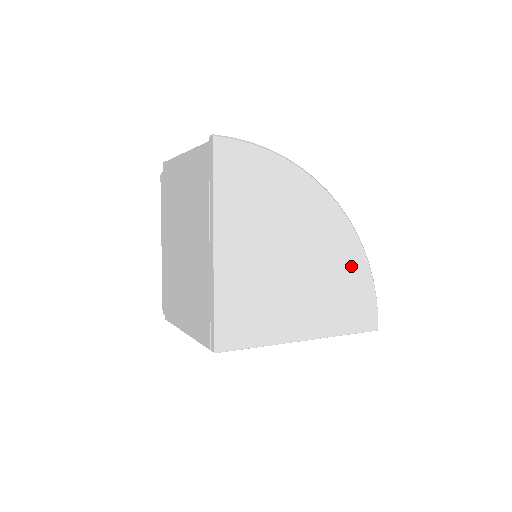
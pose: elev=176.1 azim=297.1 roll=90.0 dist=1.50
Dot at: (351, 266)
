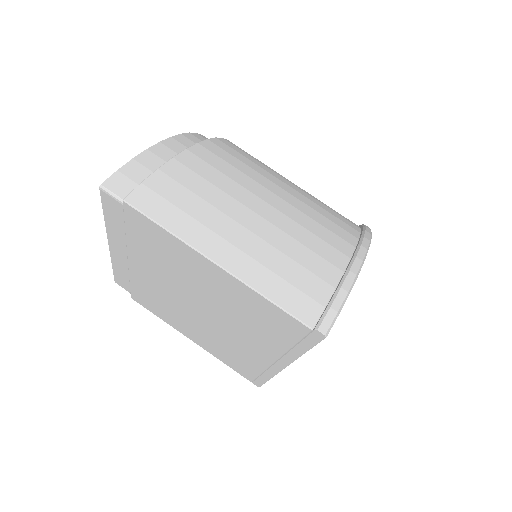
Dot at: occluded
